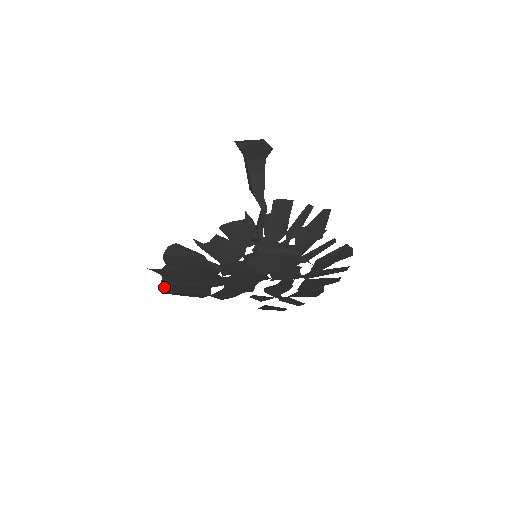
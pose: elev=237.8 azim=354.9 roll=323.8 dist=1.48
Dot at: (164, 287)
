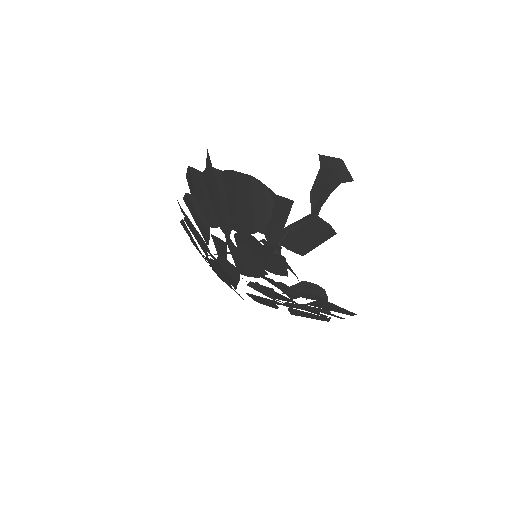
Dot at: (240, 175)
